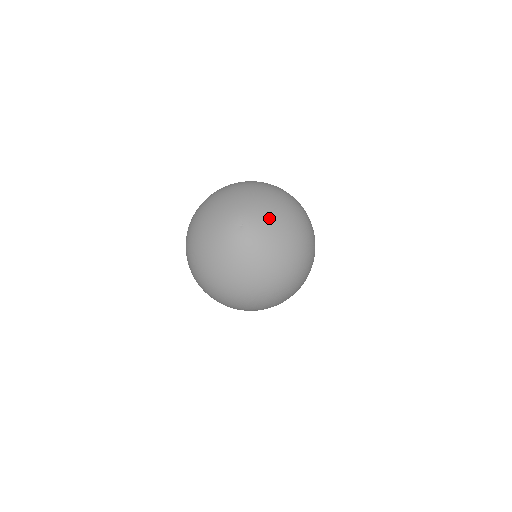
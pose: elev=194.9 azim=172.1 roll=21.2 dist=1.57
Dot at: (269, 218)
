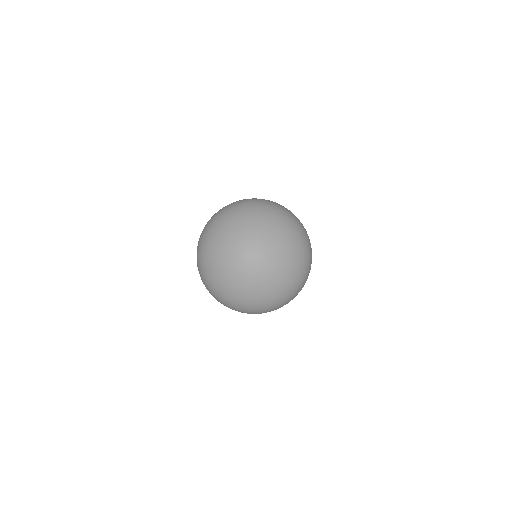
Dot at: (275, 268)
